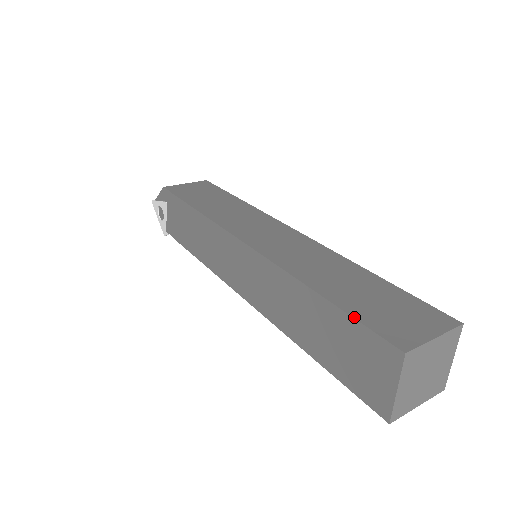
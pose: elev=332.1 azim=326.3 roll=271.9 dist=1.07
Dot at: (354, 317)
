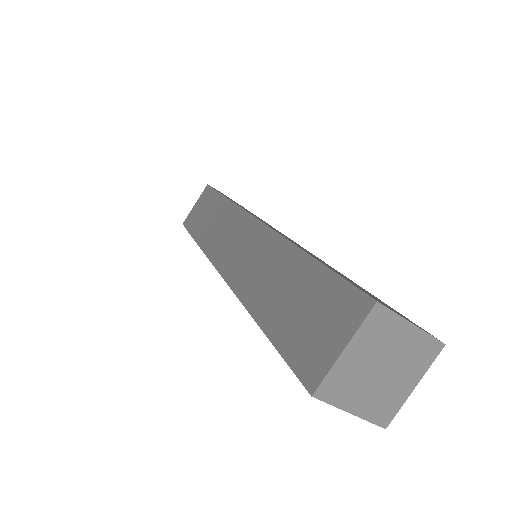
Dot at: (279, 353)
